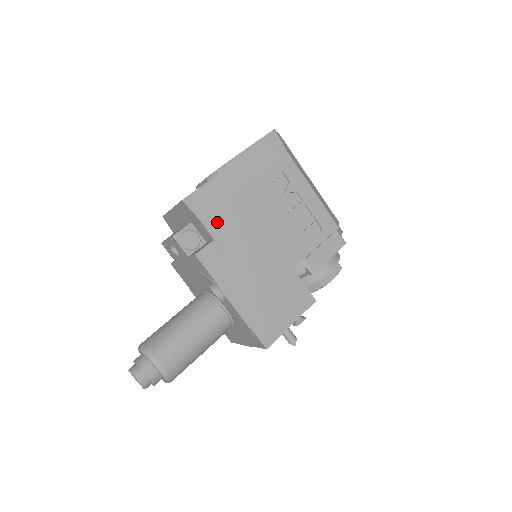
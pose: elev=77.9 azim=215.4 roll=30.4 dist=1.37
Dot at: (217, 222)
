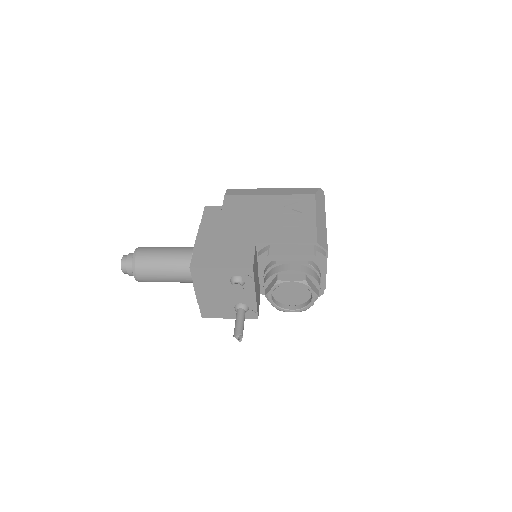
Dot at: (233, 201)
